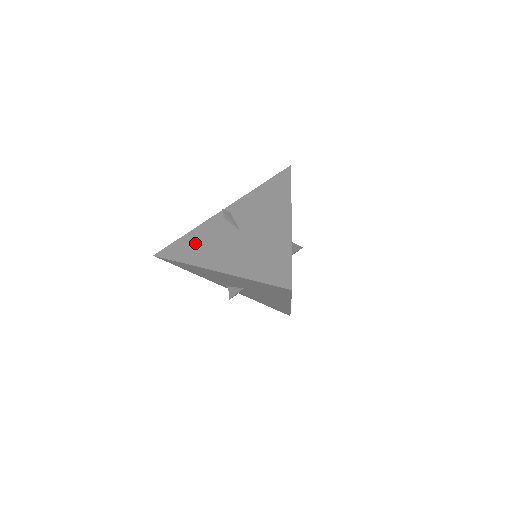
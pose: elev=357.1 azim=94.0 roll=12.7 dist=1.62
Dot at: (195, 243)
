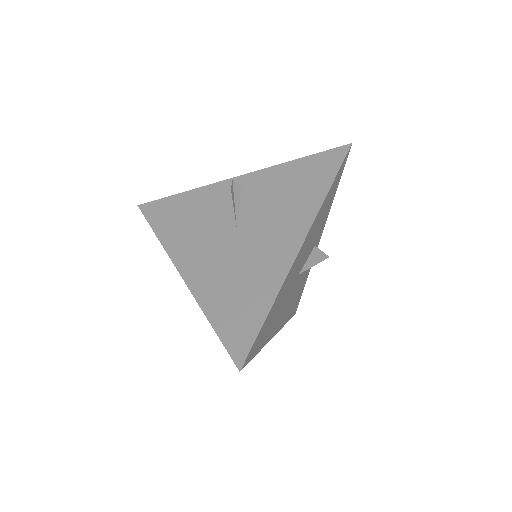
Dot at: (183, 214)
